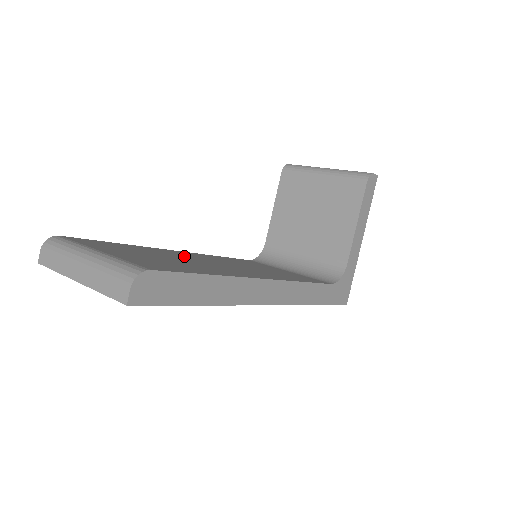
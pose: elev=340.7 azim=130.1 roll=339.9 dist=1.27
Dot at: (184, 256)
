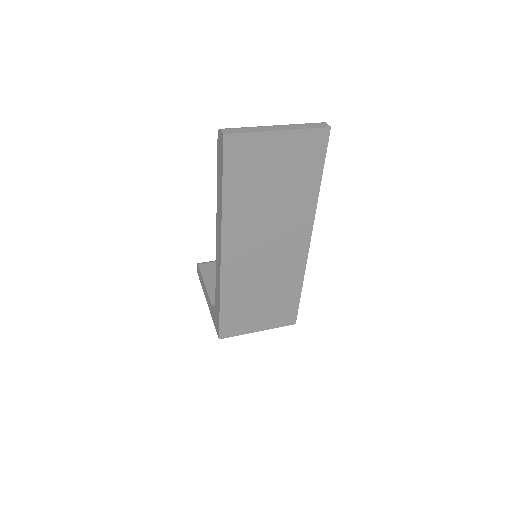
Dot at: occluded
